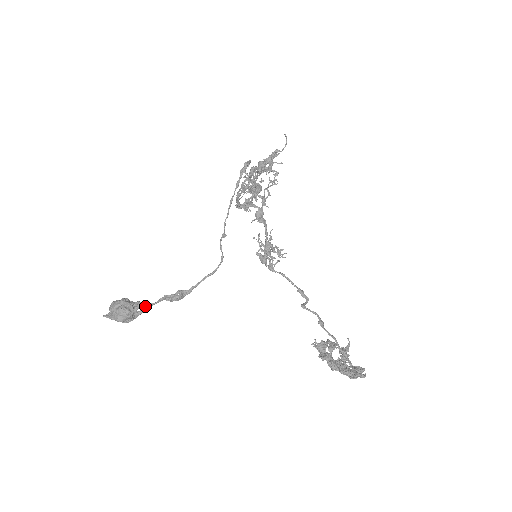
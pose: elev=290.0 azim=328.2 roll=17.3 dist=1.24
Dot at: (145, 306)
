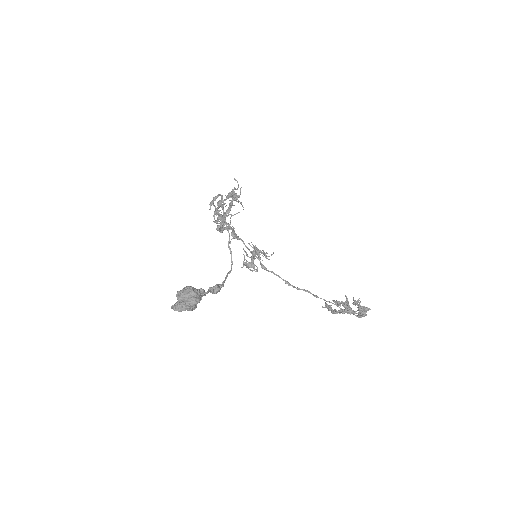
Dot at: (203, 294)
